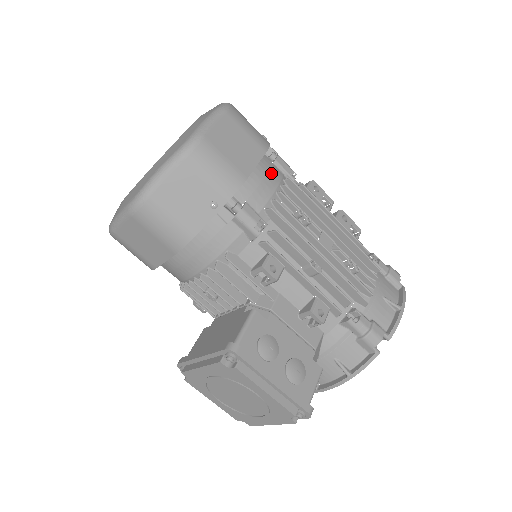
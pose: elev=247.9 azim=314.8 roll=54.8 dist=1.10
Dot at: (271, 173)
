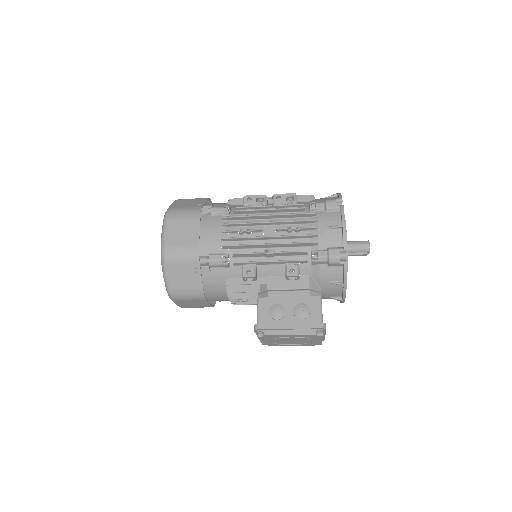
Dot at: (212, 225)
